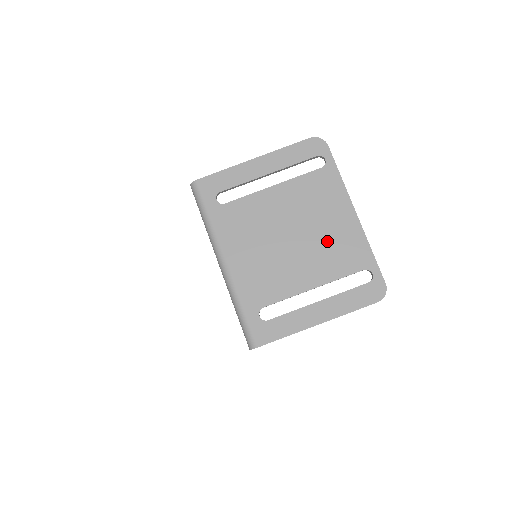
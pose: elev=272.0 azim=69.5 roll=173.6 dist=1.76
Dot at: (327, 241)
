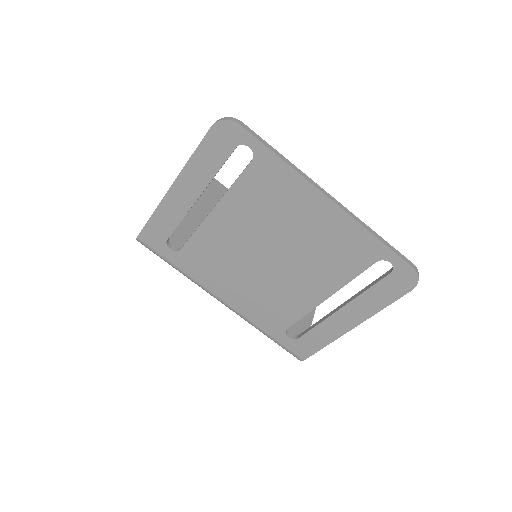
Dot at: (313, 247)
